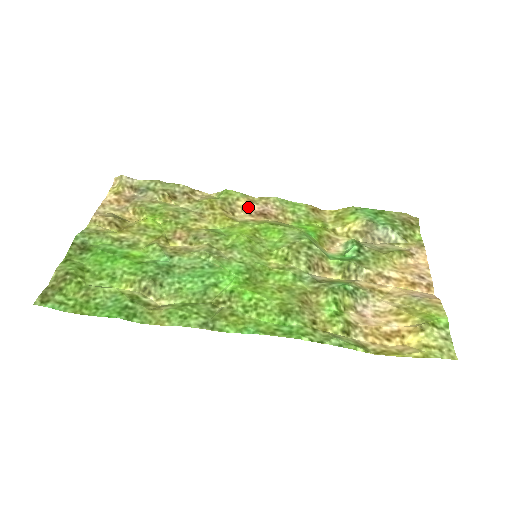
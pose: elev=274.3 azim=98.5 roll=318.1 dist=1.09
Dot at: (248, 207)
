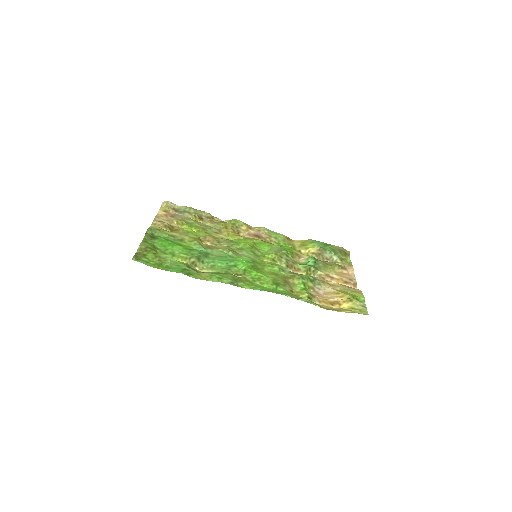
Dot at: (248, 231)
